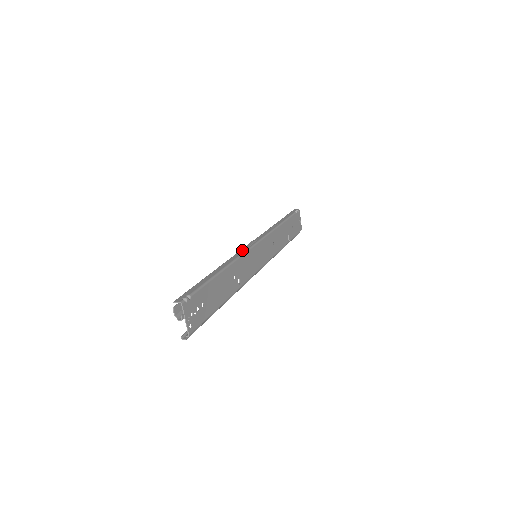
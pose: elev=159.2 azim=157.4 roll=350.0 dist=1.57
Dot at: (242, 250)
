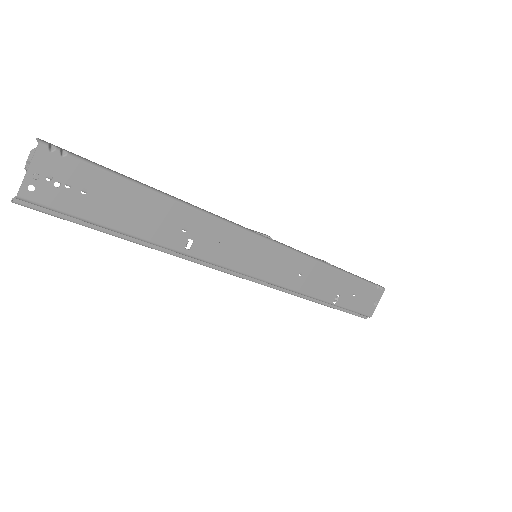
Dot at: occluded
